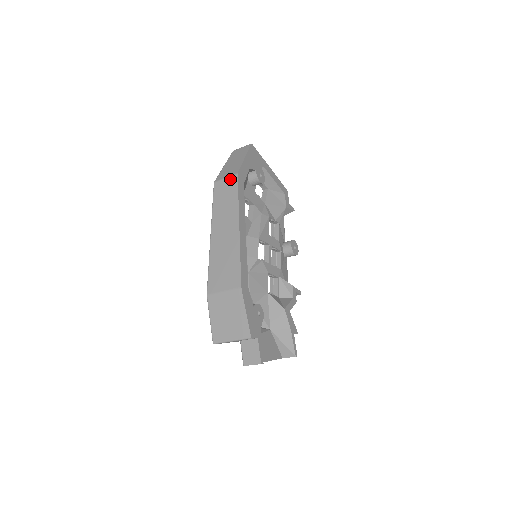
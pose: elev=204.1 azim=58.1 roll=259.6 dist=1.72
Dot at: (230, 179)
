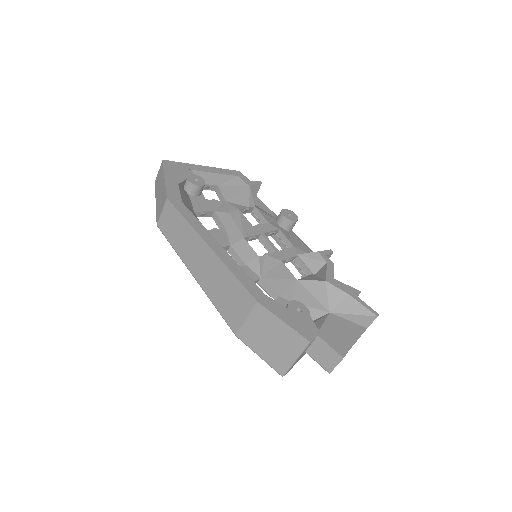
Dot at: (165, 209)
